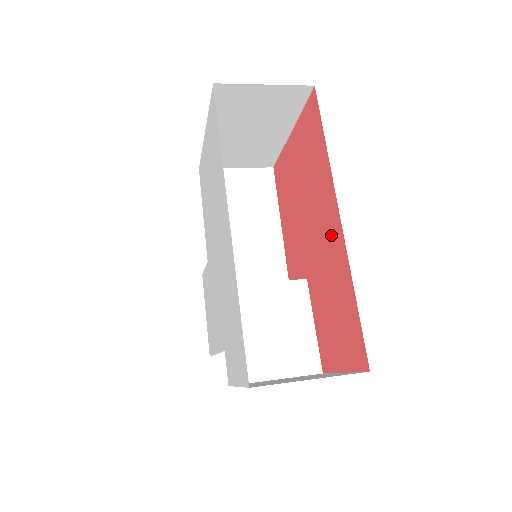
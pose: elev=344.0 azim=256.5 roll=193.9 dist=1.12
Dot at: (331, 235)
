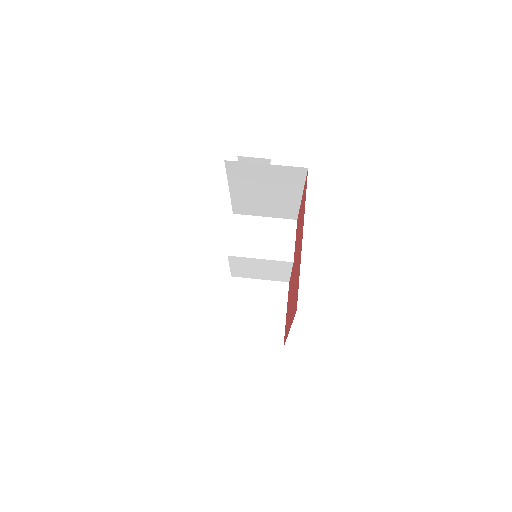
Dot at: (289, 316)
